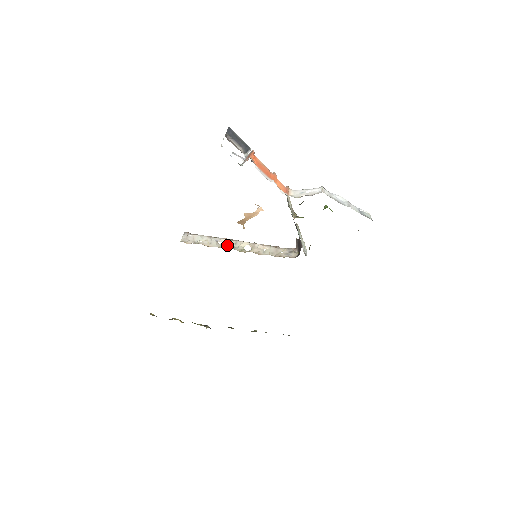
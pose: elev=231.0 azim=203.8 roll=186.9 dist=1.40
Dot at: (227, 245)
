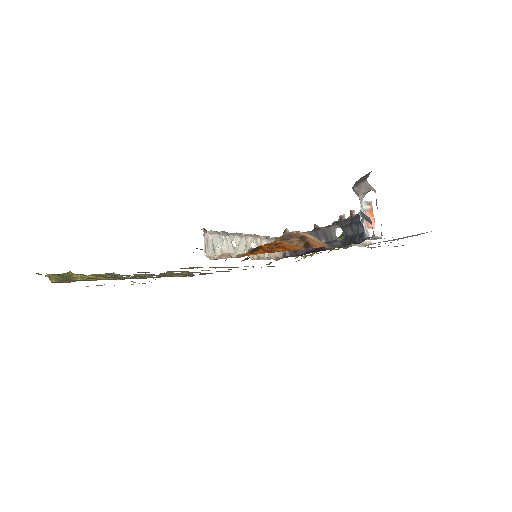
Dot at: (242, 249)
